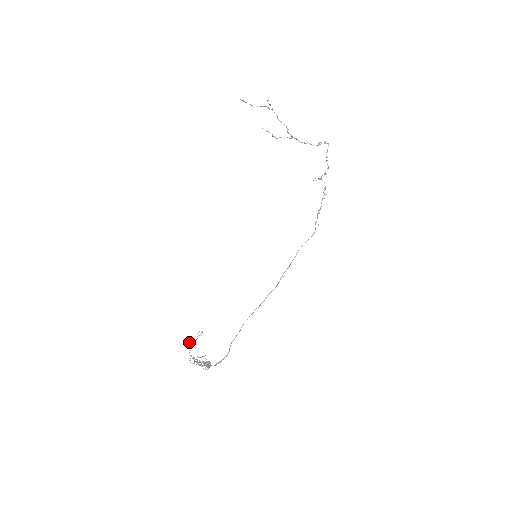
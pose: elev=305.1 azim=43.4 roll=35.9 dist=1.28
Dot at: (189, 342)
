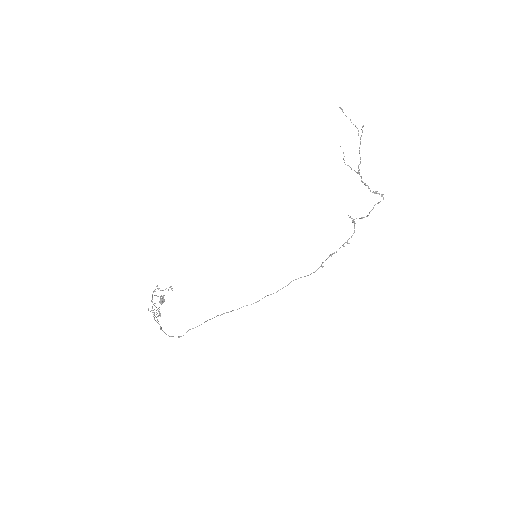
Dot at: occluded
